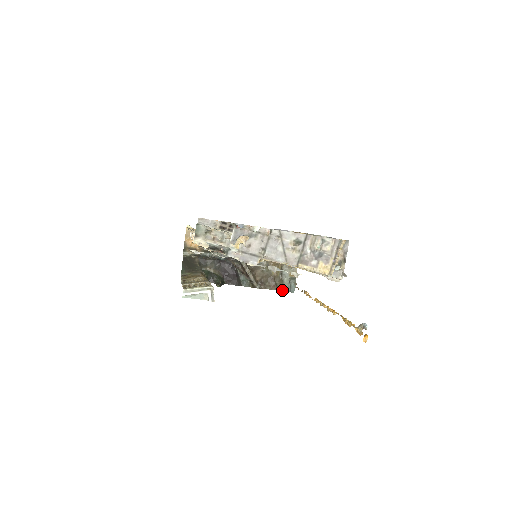
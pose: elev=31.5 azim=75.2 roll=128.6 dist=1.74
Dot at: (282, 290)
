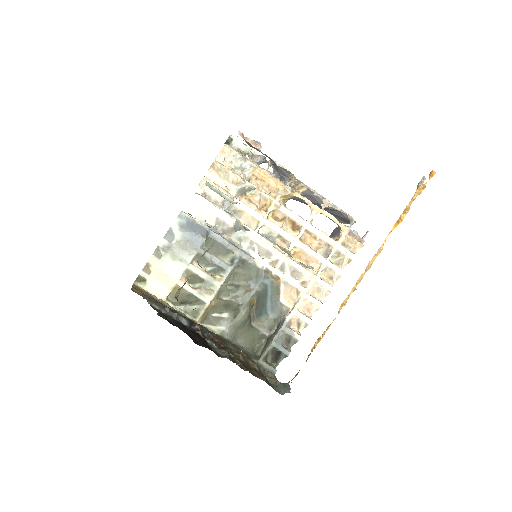
Dot at: (272, 387)
